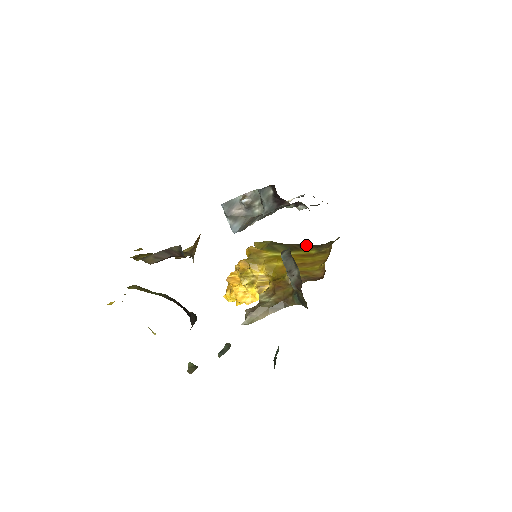
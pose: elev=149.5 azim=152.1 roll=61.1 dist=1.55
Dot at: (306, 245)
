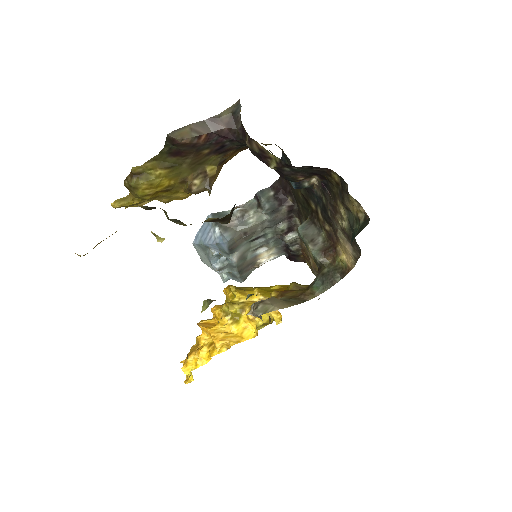
Dot at: occluded
